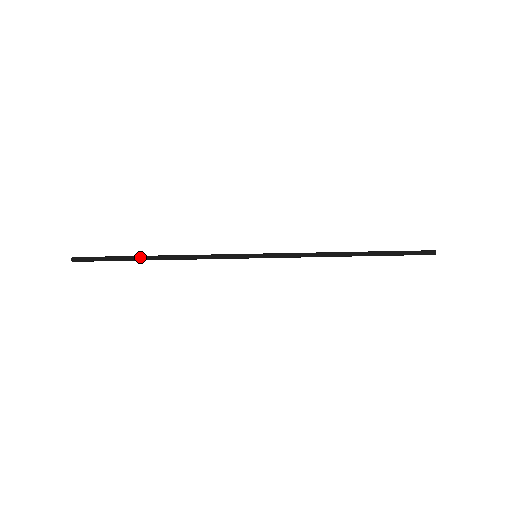
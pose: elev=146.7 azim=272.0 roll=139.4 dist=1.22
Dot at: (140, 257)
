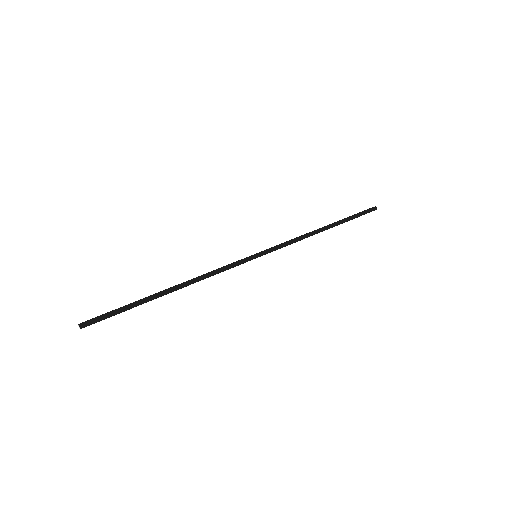
Dot at: (154, 296)
